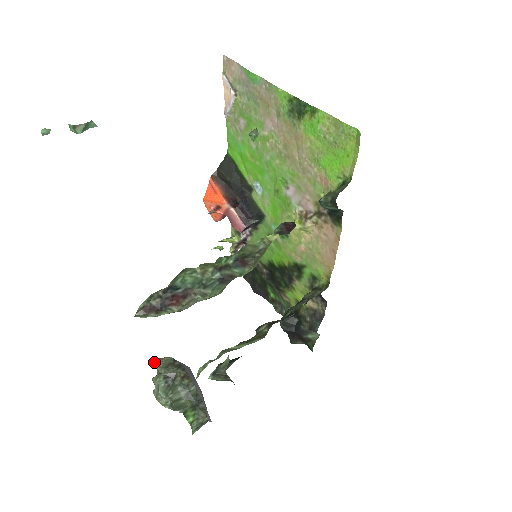
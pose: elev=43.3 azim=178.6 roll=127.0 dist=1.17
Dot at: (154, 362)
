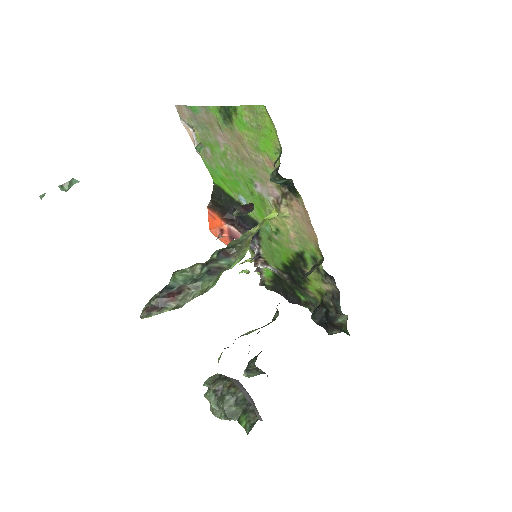
Dot at: (205, 382)
